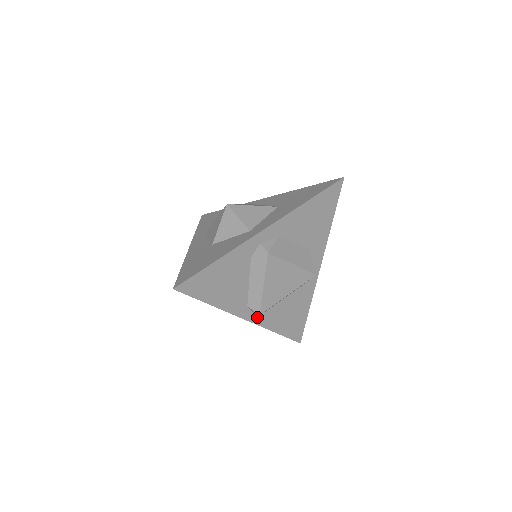
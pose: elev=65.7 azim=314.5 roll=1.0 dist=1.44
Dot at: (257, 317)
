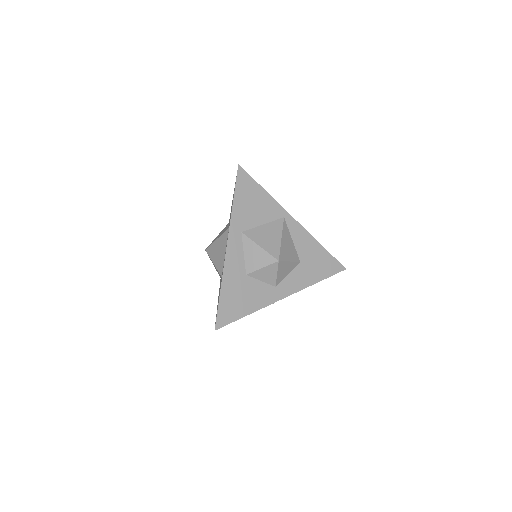
Dot at: occluded
